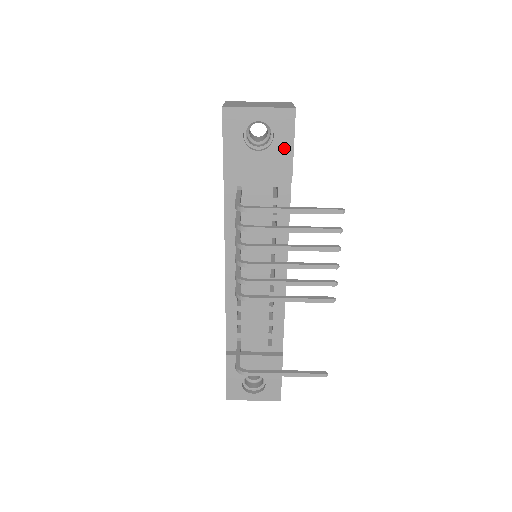
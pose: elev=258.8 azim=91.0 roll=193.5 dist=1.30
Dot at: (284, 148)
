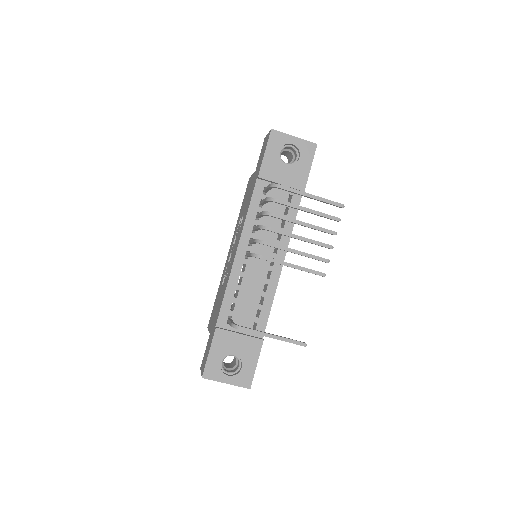
Dot at: (304, 167)
